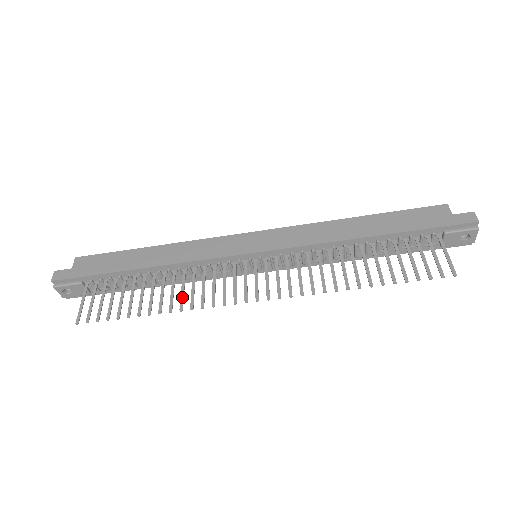
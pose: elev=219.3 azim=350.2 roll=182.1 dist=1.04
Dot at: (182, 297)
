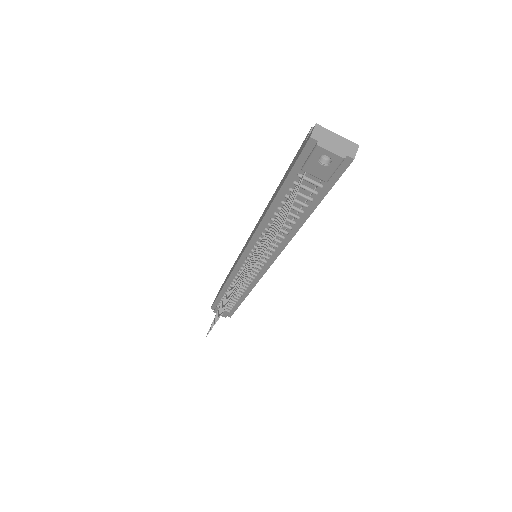
Dot at: occluded
